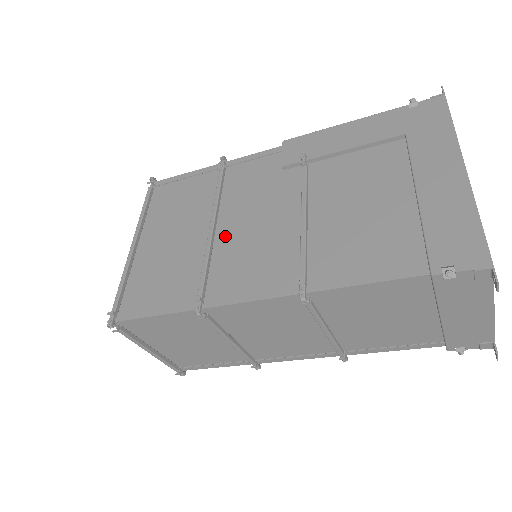
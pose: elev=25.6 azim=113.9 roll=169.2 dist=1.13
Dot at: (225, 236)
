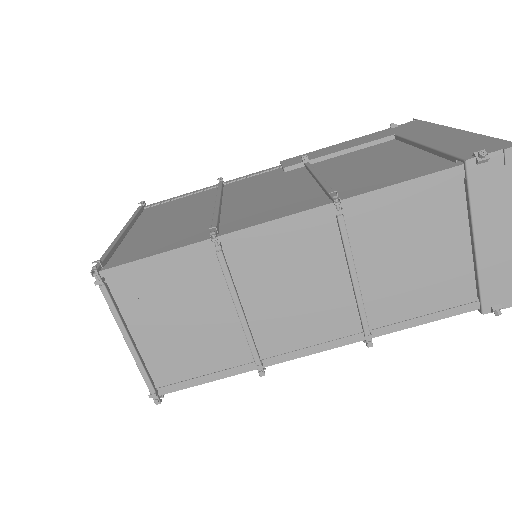
Dot at: (233, 206)
